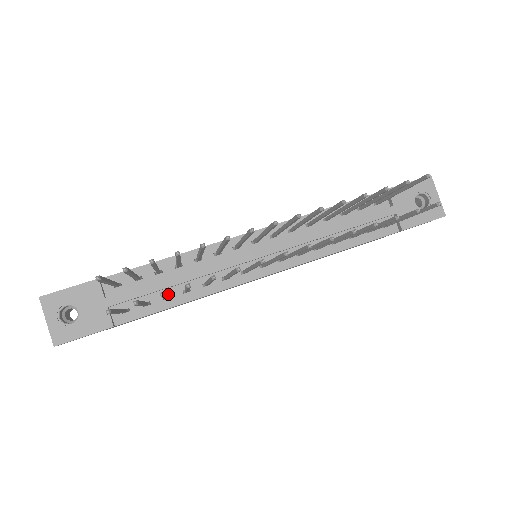
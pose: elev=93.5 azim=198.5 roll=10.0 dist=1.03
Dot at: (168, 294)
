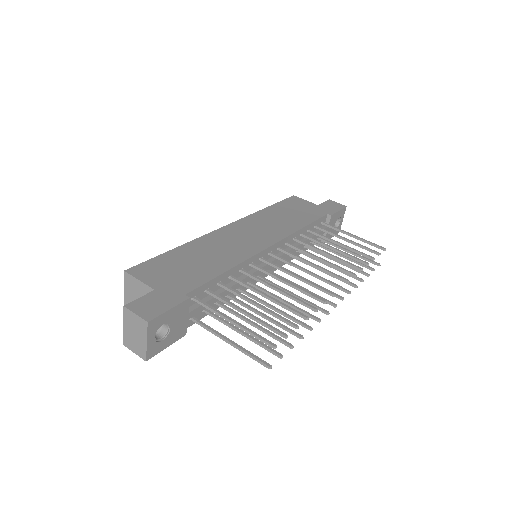
Dot at: occluded
